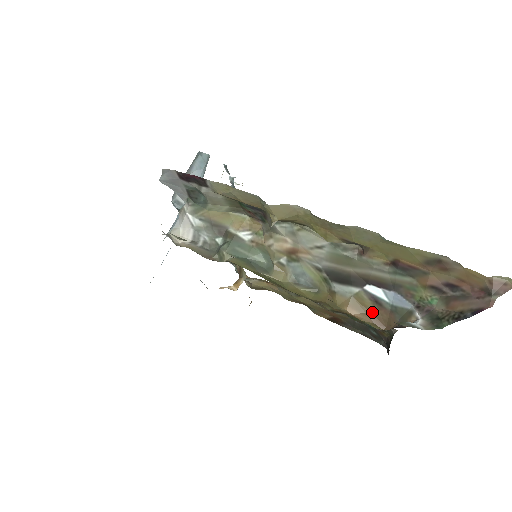
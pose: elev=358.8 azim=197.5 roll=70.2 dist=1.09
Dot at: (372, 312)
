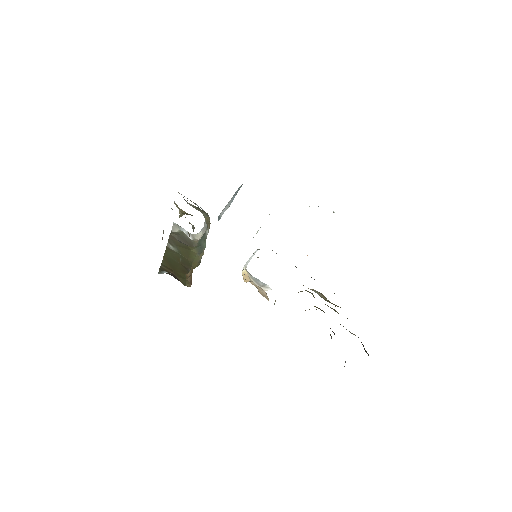
Dot at: occluded
